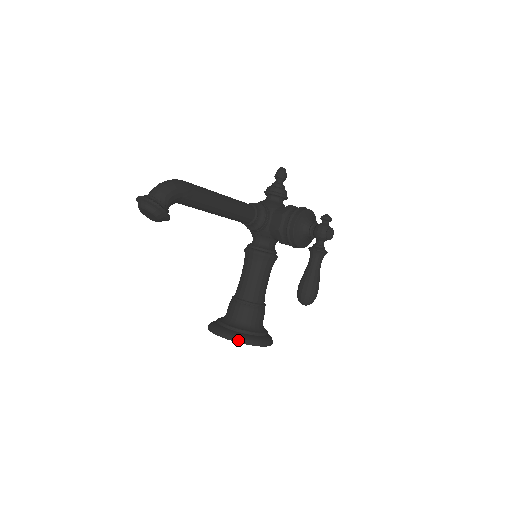
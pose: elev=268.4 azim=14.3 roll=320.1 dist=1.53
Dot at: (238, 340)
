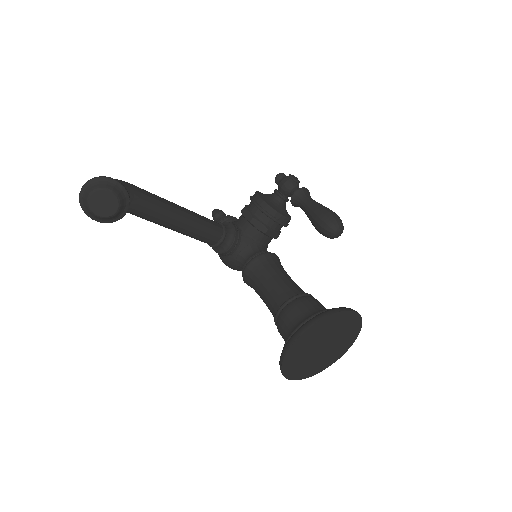
Dot at: (320, 317)
